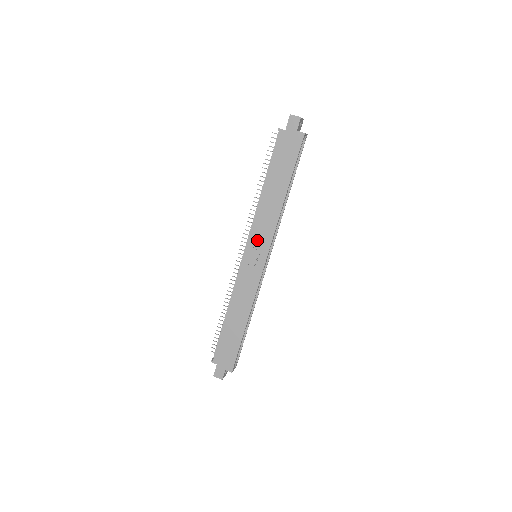
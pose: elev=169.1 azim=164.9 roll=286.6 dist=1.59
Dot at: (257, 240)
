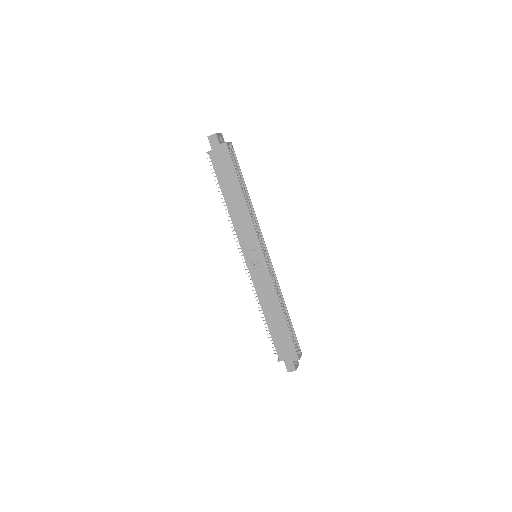
Dot at: (247, 243)
